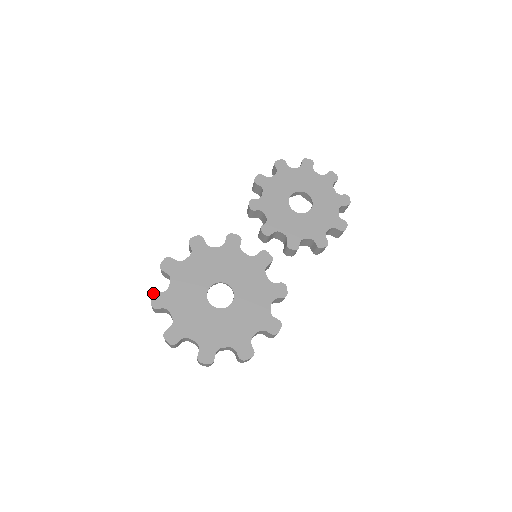
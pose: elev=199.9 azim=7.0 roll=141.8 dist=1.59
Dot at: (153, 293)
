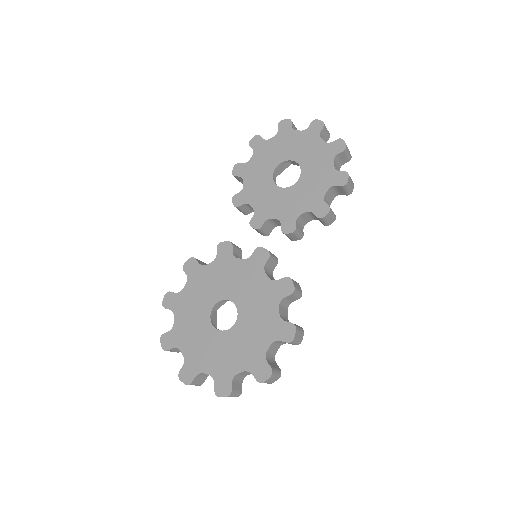
Dot at: (161, 335)
